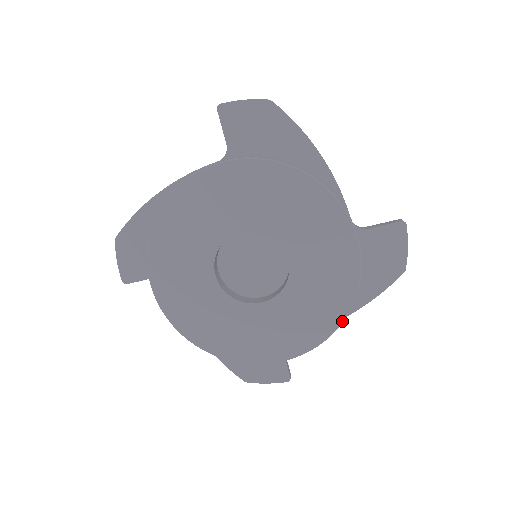
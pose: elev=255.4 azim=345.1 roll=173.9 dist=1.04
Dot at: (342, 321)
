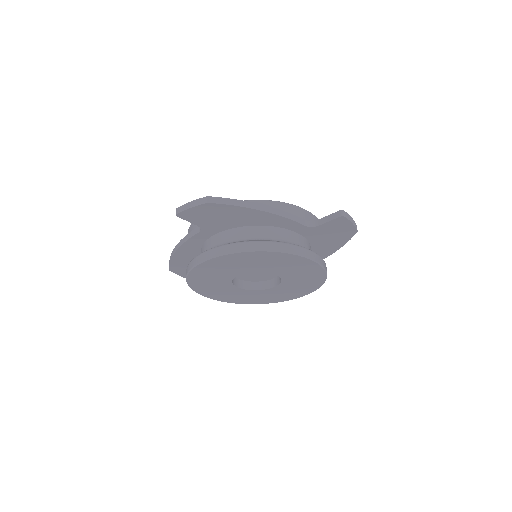
Dot at: occluded
